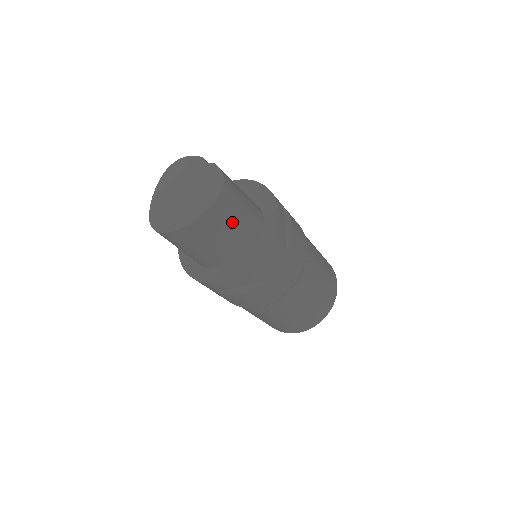
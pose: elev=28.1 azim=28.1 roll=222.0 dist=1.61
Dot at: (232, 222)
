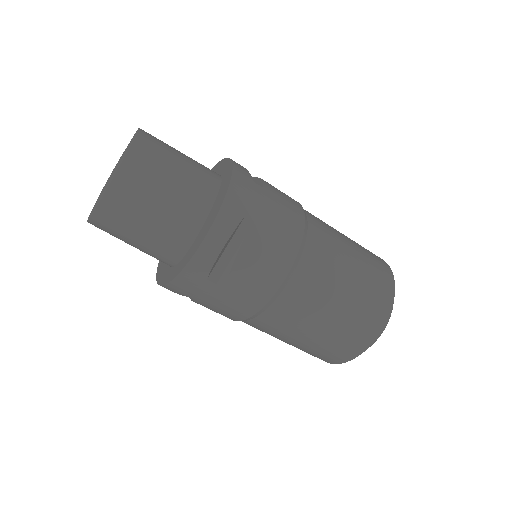
Dot at: (171, 164)
